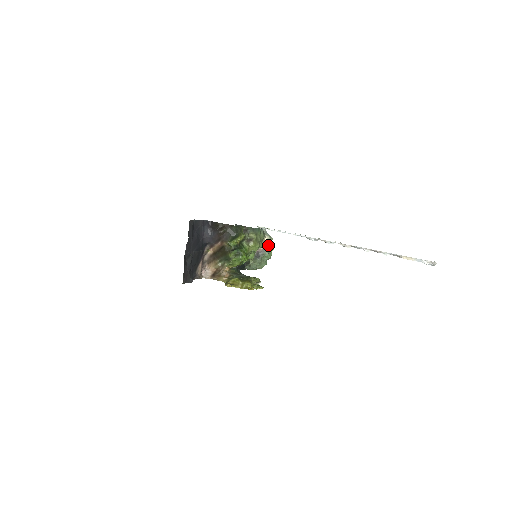
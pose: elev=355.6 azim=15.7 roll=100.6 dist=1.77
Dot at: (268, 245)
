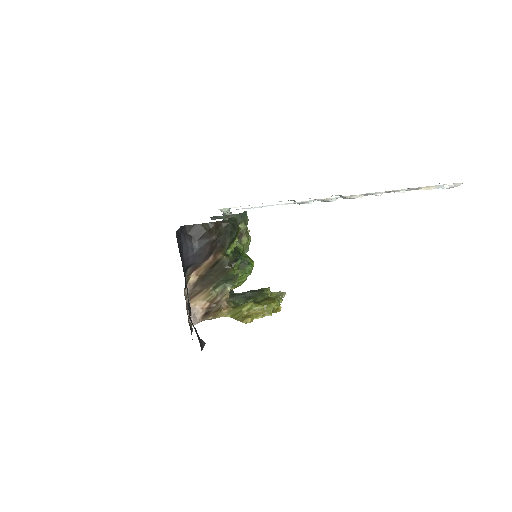
Dot at: occluded
